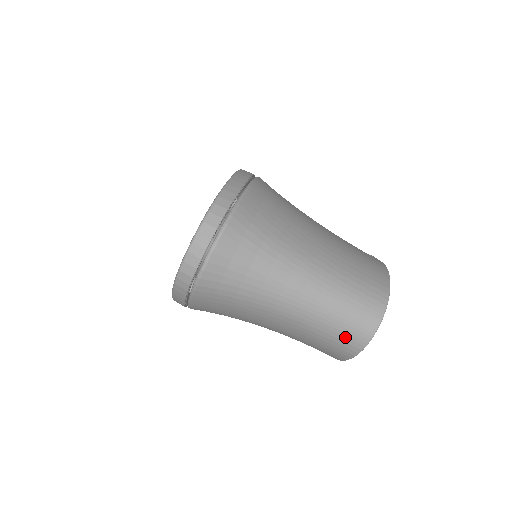
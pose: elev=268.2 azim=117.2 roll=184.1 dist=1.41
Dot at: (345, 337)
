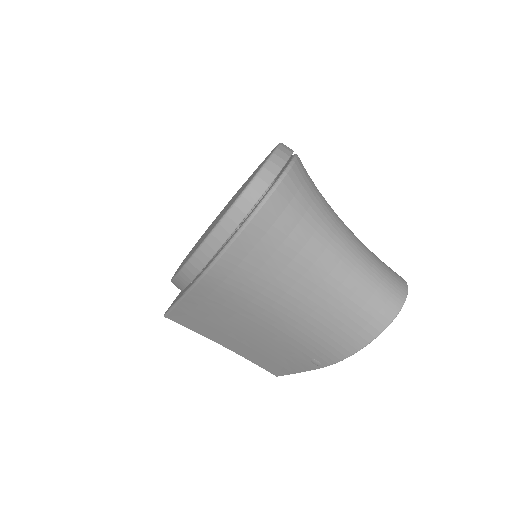
Dot at: (378, 304)
